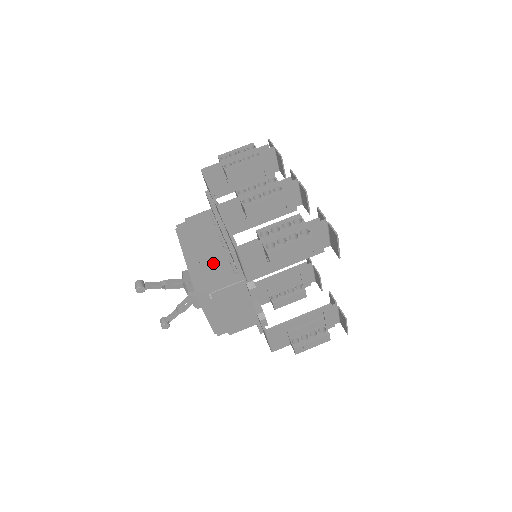
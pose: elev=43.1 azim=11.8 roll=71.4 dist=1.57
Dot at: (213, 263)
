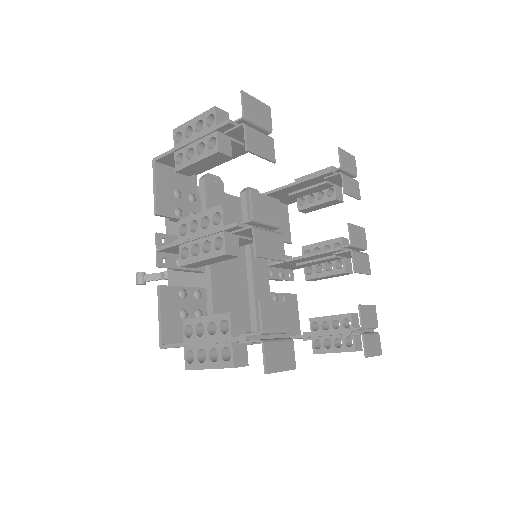
Dot at: occluded
